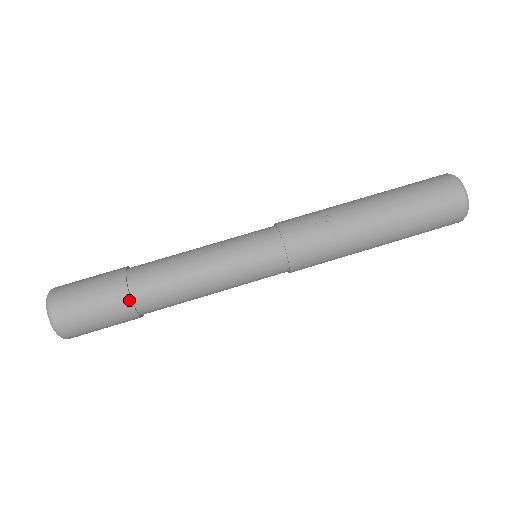
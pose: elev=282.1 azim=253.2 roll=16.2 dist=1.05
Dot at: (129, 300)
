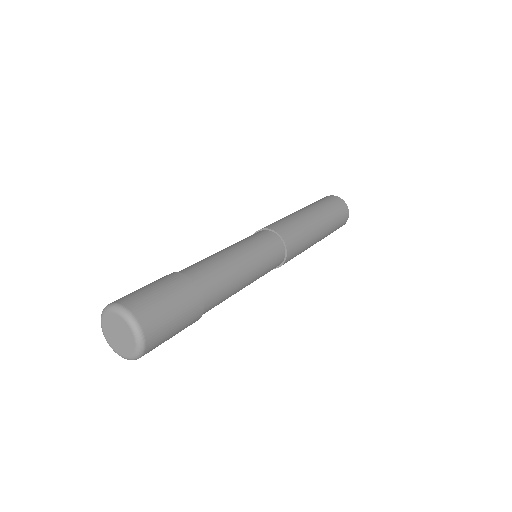
Dot at: (171, 273)
